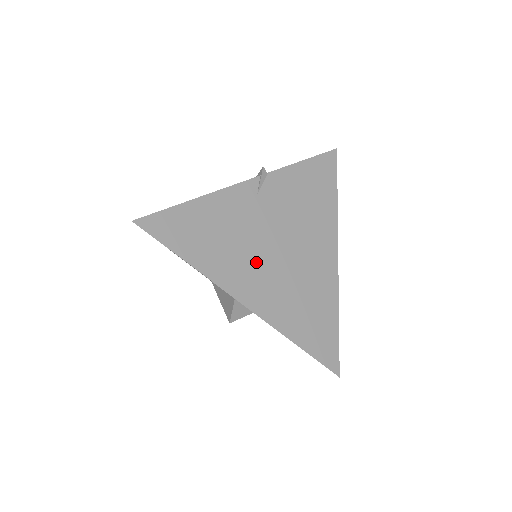
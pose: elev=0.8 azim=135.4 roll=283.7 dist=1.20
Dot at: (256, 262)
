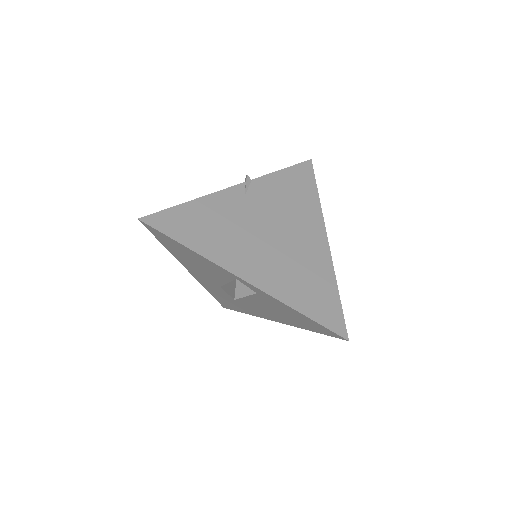
Dot at: (251, 246)
